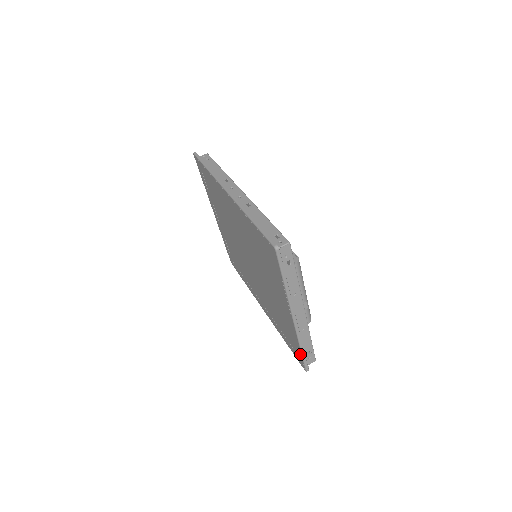
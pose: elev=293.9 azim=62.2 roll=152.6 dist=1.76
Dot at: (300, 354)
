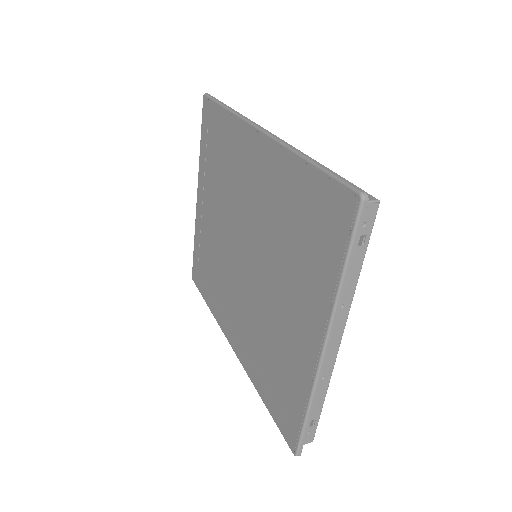
Dot at: (300, 422)
